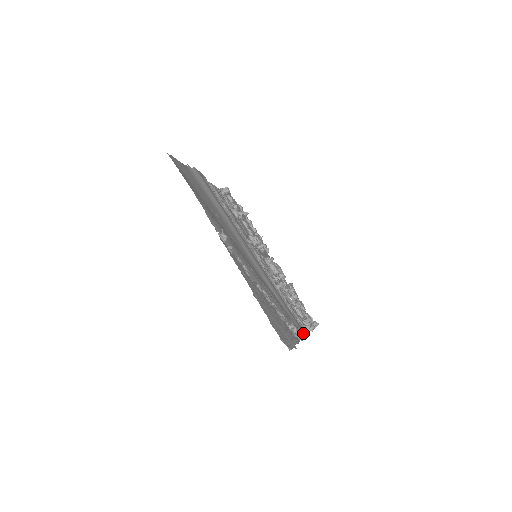
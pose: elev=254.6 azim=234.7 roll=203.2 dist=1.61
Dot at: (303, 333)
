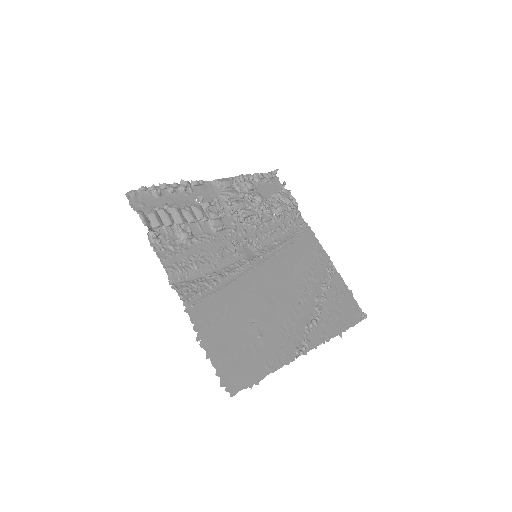
Dot at: (315, 239)
